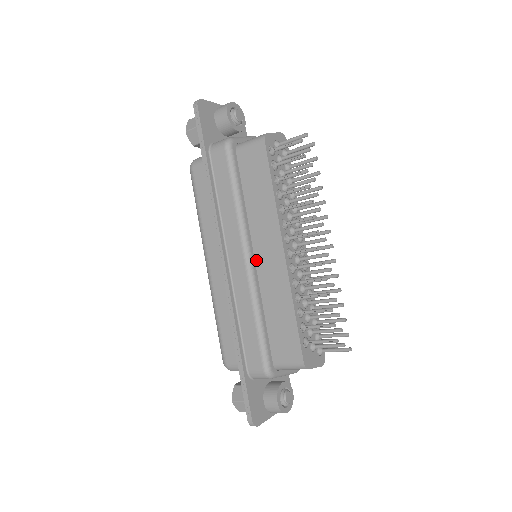
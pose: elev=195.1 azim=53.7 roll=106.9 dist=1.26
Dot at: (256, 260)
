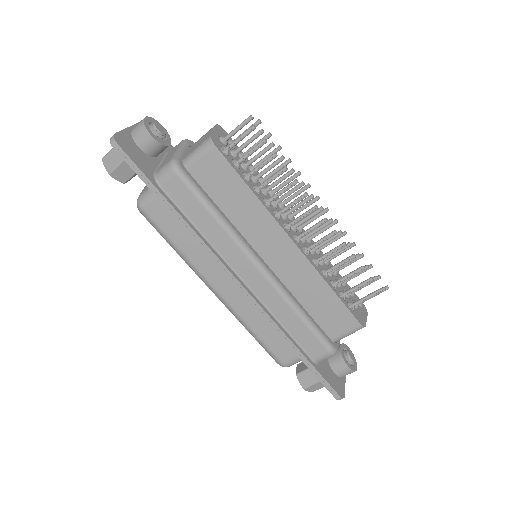
Dot at: (267, 263)
